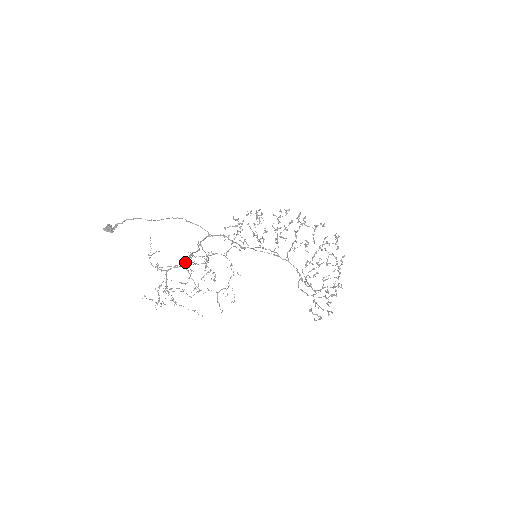
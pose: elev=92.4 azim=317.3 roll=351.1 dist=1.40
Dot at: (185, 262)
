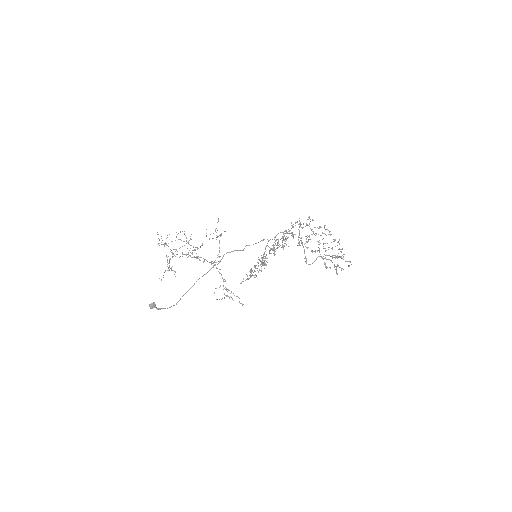
Dot at: occluded
